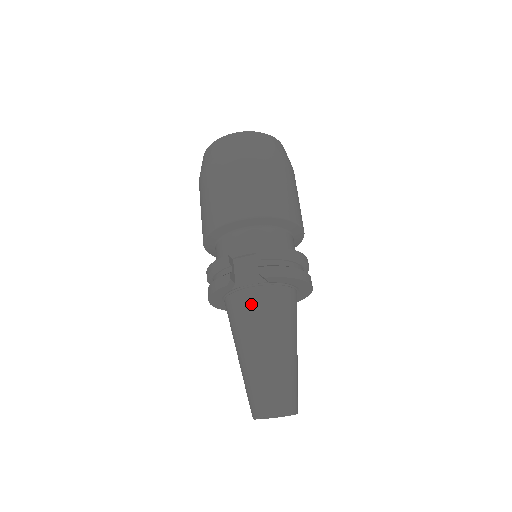
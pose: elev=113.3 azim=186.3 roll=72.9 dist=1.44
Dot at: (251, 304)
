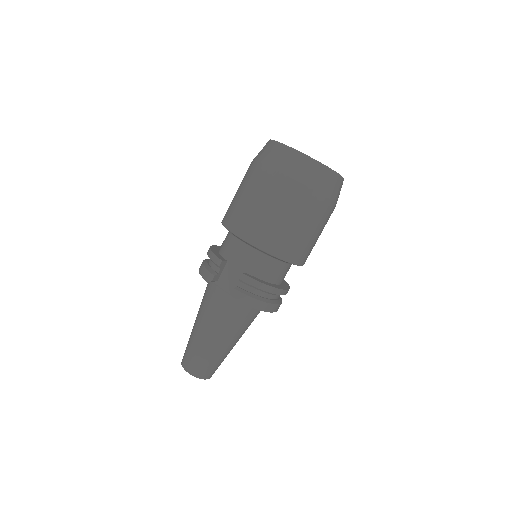
Dot at: (218, 303)
